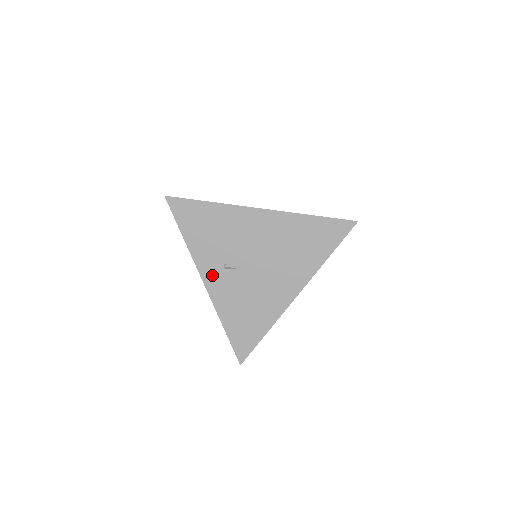
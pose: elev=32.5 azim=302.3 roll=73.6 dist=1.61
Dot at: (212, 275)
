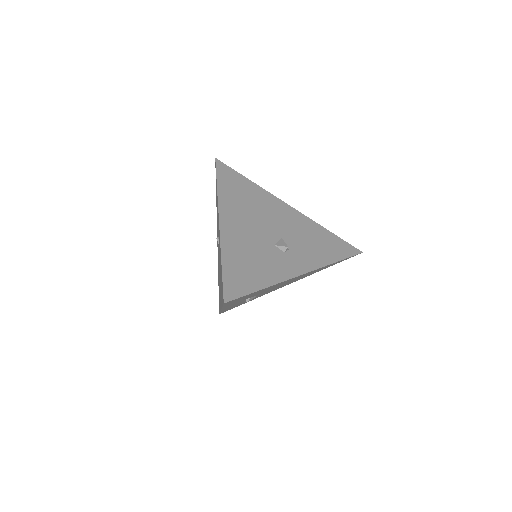
Dot at: occluded
